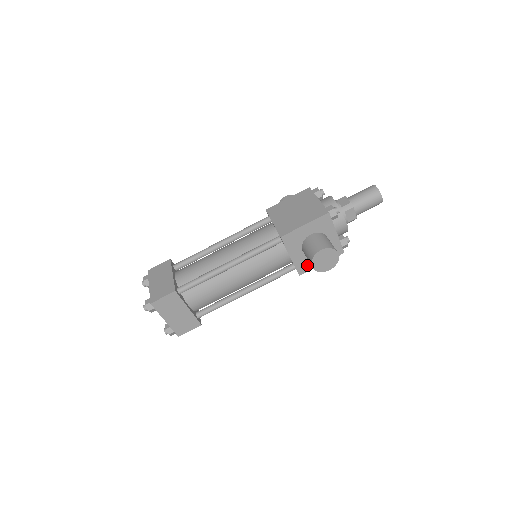
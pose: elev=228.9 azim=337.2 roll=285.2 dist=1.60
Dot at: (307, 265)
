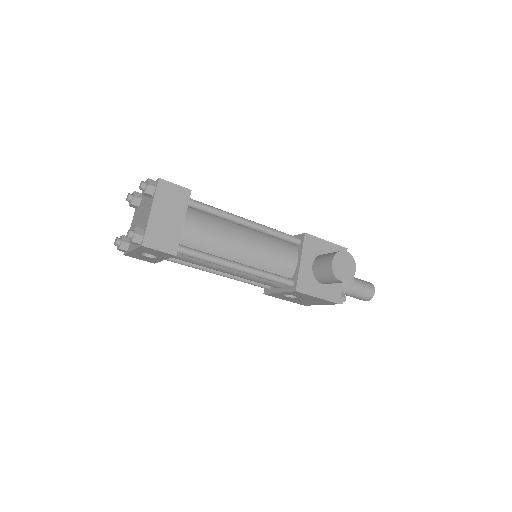
Dot at: (307, 286)
